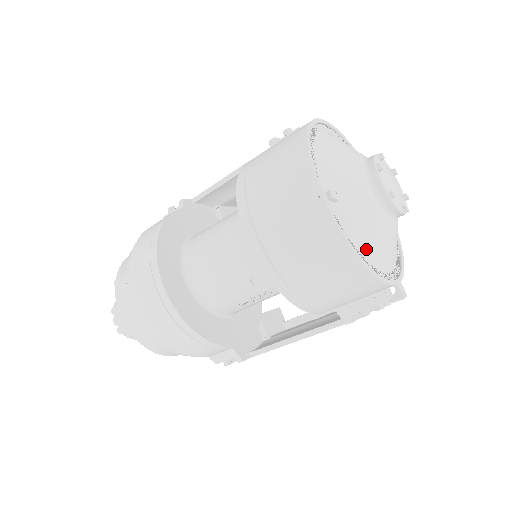
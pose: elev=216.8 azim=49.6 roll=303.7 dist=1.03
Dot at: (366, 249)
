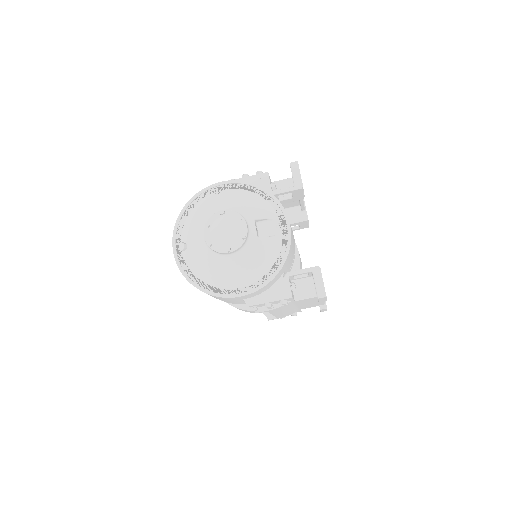
Dot at: (204, 277)
